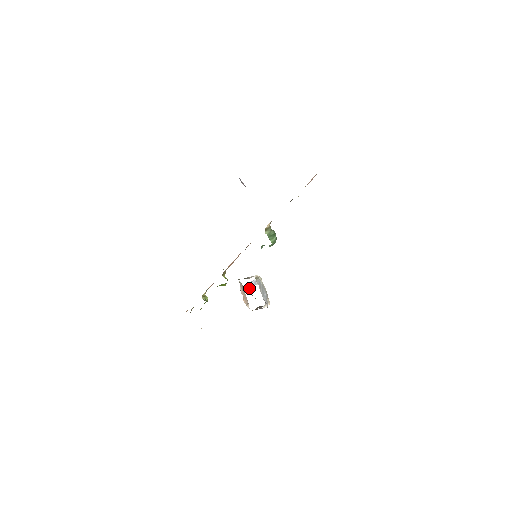
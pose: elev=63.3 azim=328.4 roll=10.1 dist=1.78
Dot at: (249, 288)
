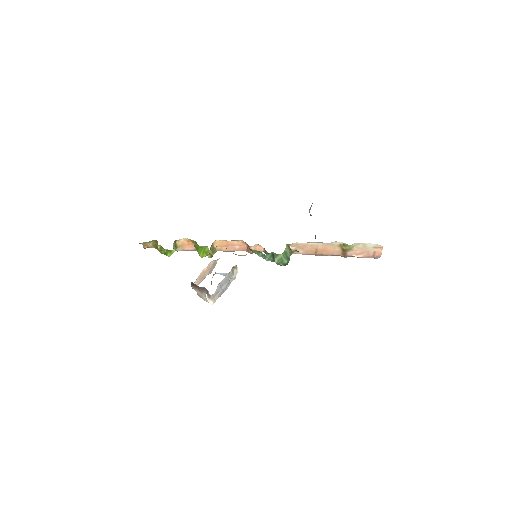
Dot at: (217, 273)
